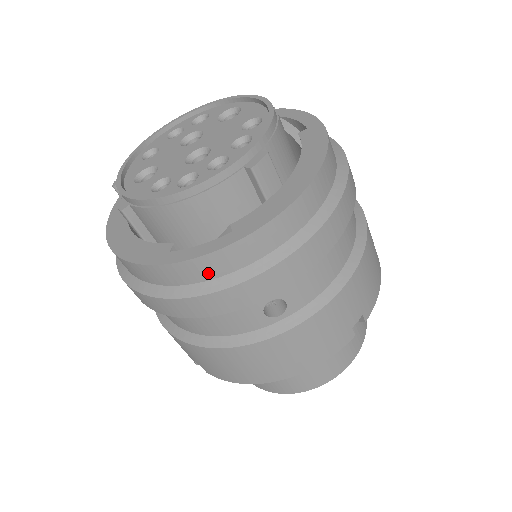
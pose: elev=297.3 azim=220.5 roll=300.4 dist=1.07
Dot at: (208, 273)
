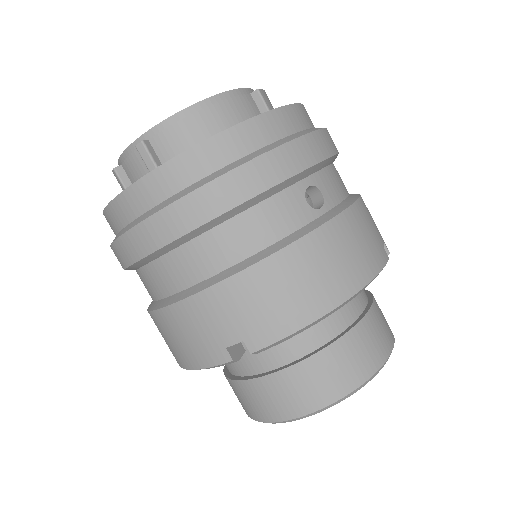
Dot at: (250, 143)
